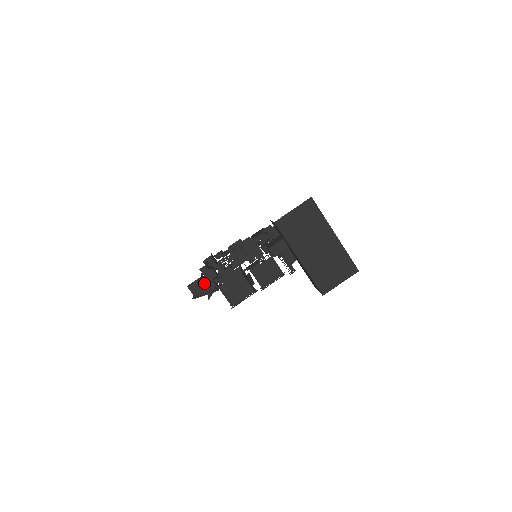
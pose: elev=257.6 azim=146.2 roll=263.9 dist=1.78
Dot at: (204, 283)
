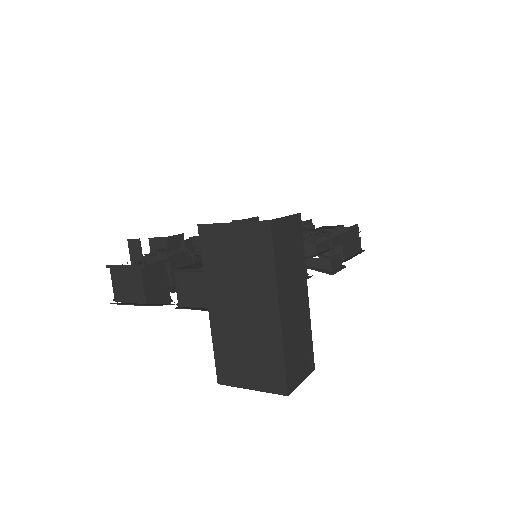
Dot at: (132, 247)
